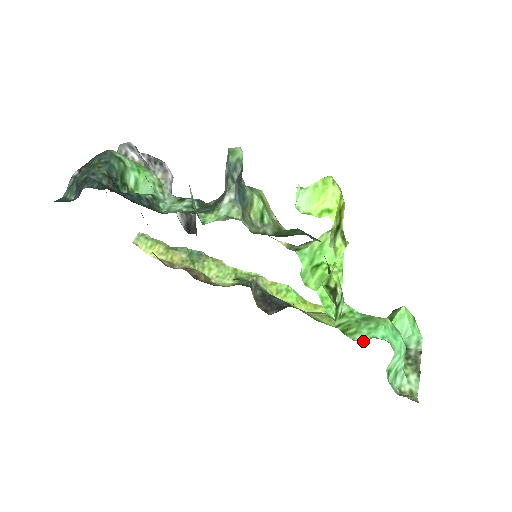
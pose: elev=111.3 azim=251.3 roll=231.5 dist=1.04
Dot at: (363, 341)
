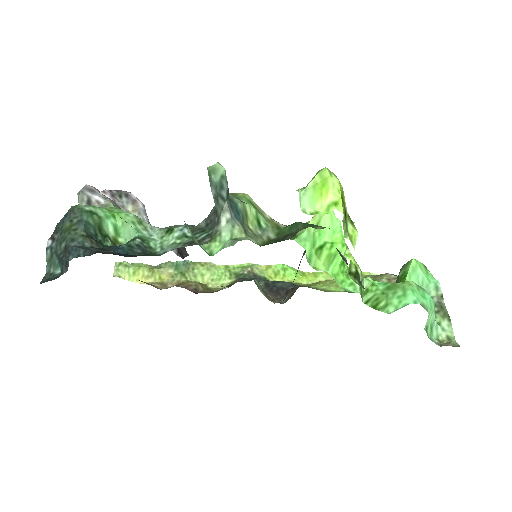
Dot at: occluded
